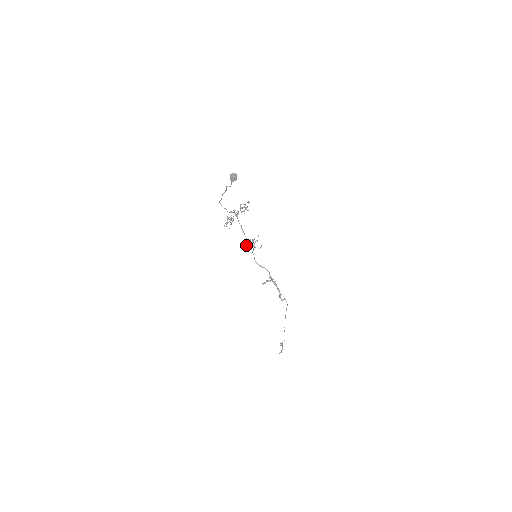
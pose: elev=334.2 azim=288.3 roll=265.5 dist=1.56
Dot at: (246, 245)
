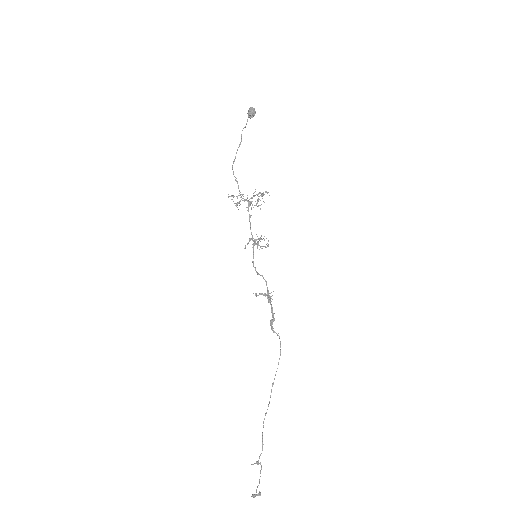
Dot at: (248, 242)
